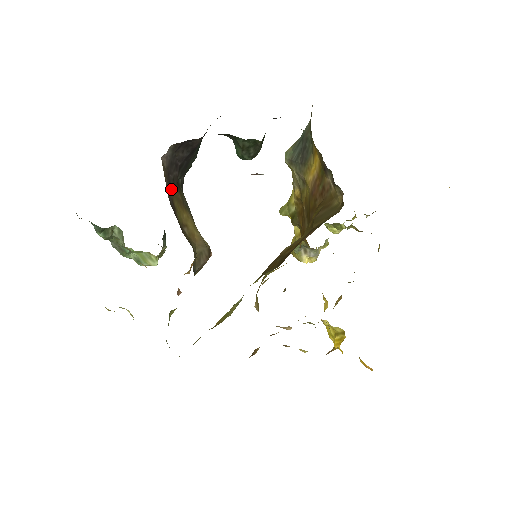
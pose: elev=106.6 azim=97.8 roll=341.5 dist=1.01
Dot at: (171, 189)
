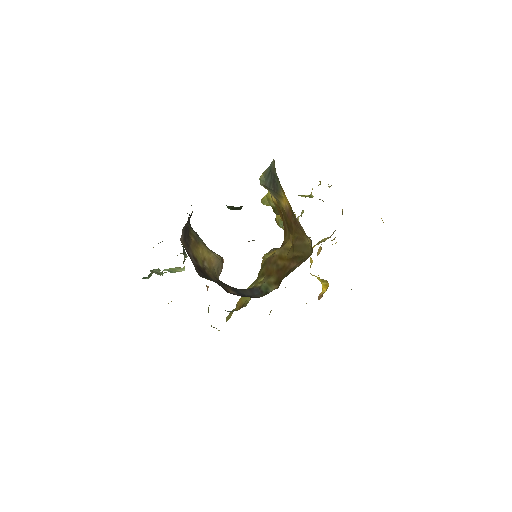
Dot at: (189, 246)
